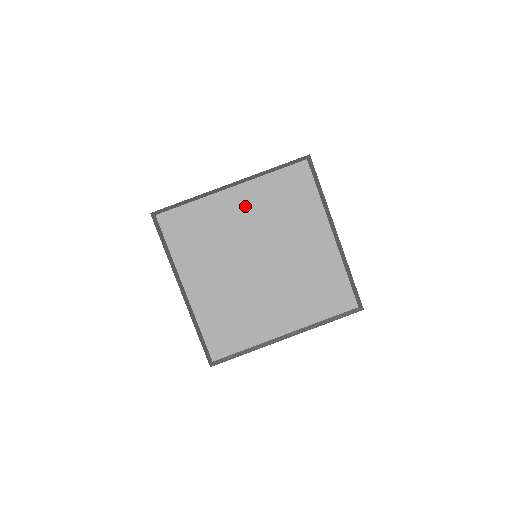
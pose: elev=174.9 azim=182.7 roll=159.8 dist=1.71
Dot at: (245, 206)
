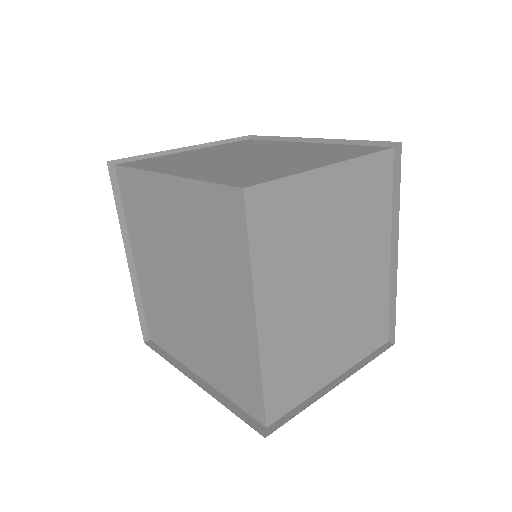
Dot at: (176, 208)
